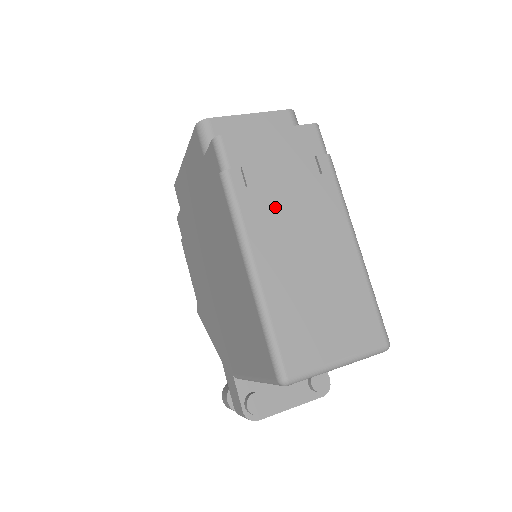
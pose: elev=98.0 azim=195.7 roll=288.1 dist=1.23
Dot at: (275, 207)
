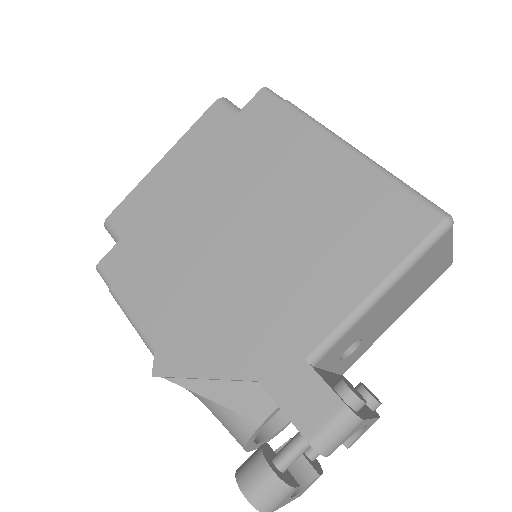
Dot at: occluded
